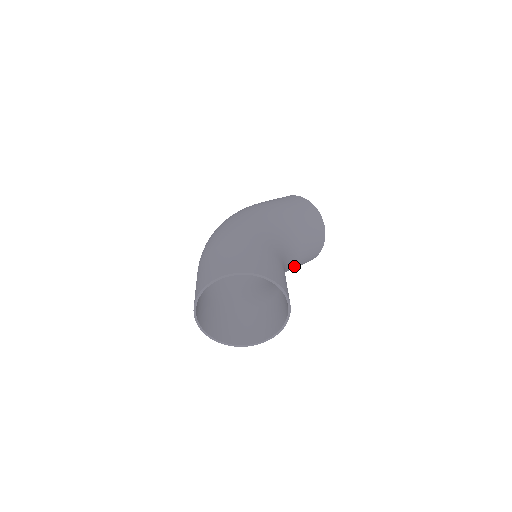
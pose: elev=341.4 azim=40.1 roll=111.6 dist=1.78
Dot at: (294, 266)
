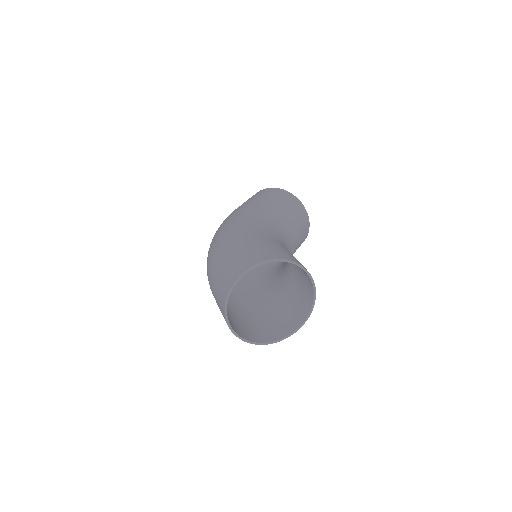
Dot at: (294, 249)
